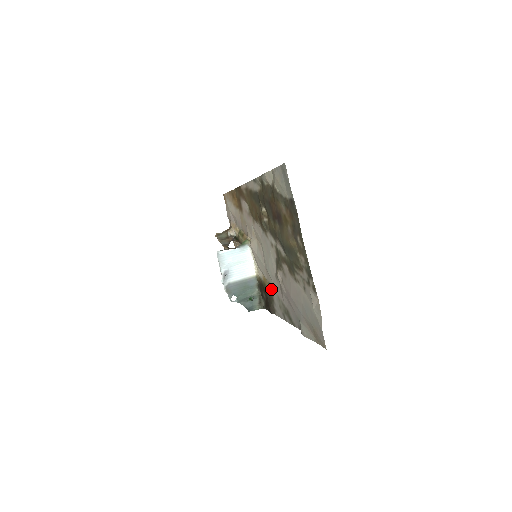
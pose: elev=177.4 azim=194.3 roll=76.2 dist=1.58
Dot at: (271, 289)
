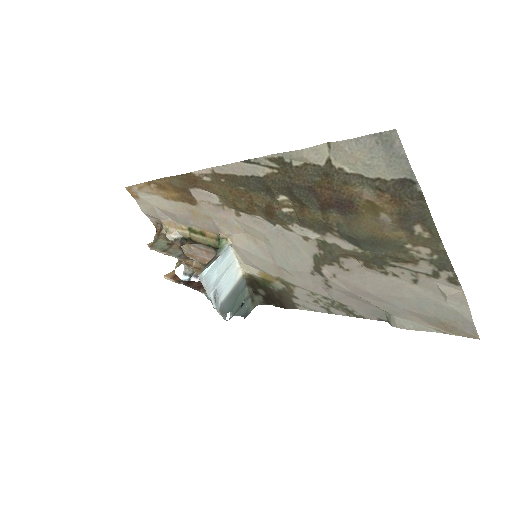
Dot at: (287, 285)
